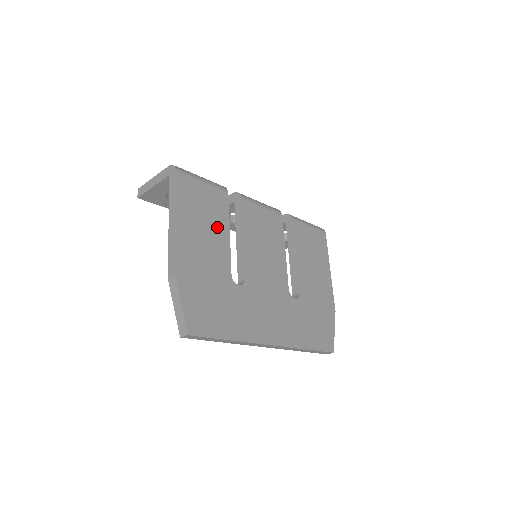
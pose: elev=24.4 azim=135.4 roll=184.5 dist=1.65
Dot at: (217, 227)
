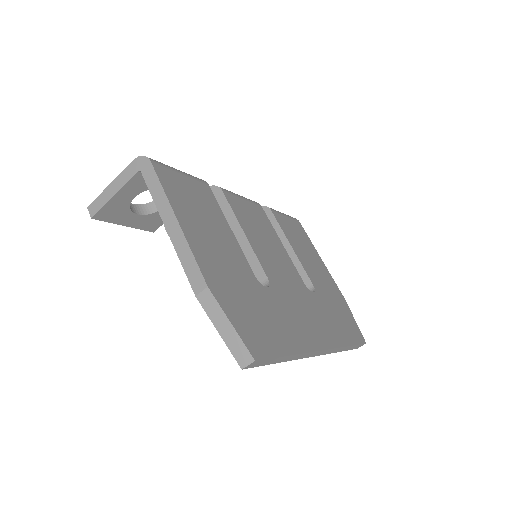
Dot at: (217, 224)
